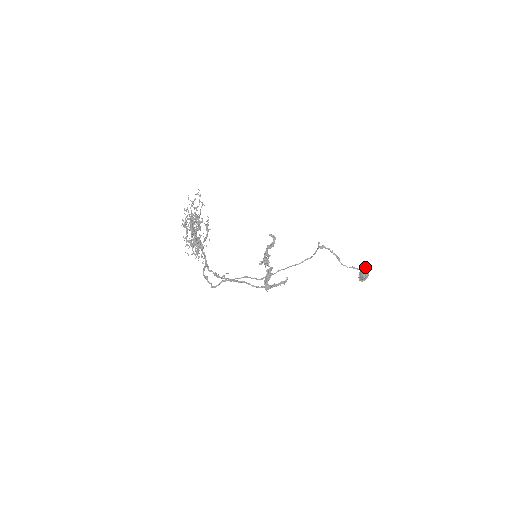
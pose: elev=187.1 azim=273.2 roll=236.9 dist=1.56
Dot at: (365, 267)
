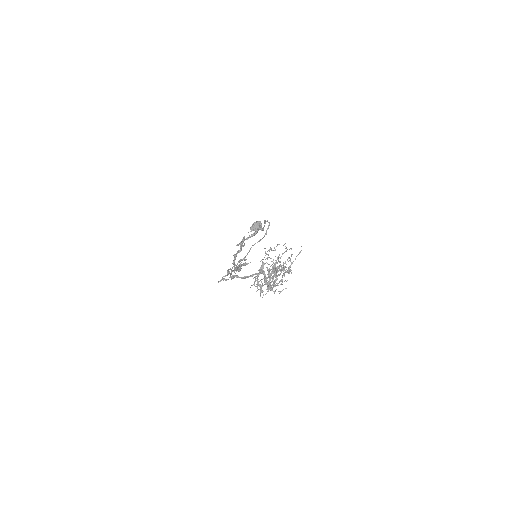
Dot at: occluded
